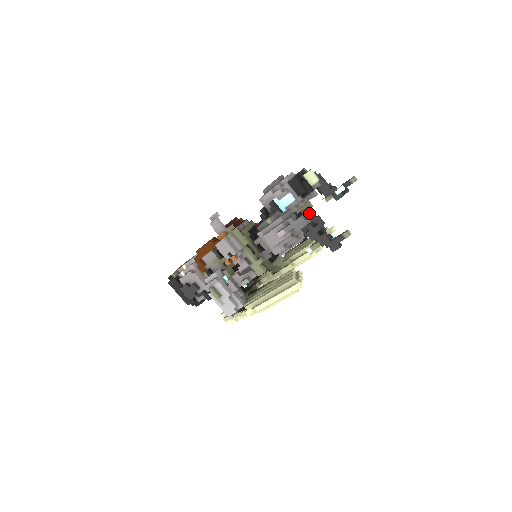
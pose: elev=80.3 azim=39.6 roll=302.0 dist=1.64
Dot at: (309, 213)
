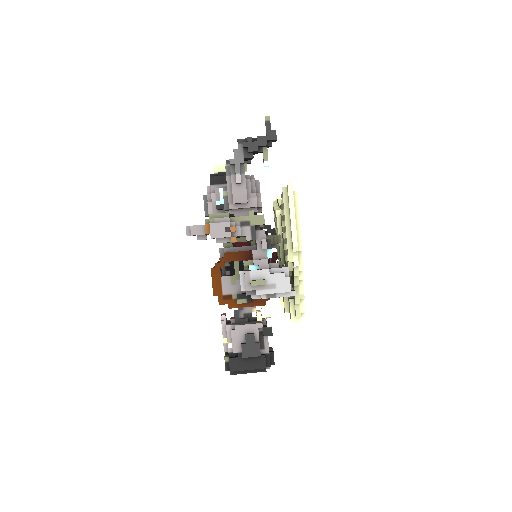
Dot at: occluded
